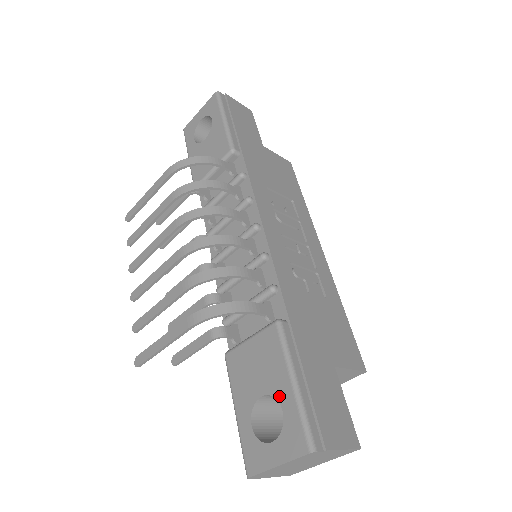
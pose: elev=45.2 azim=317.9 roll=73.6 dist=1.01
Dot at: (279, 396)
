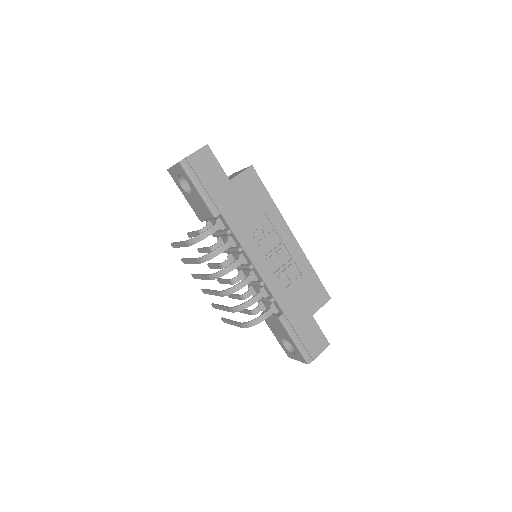
Dot at: (290, 343)
